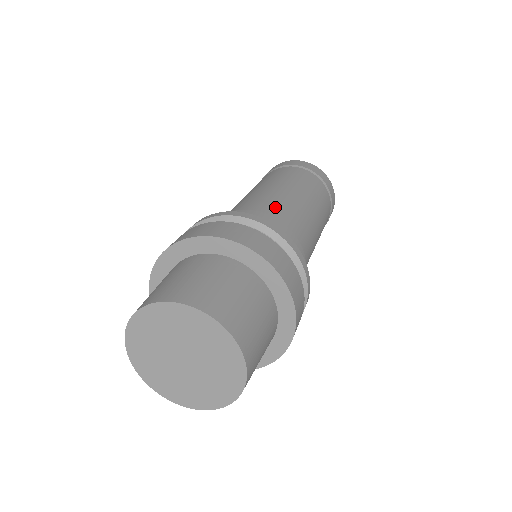
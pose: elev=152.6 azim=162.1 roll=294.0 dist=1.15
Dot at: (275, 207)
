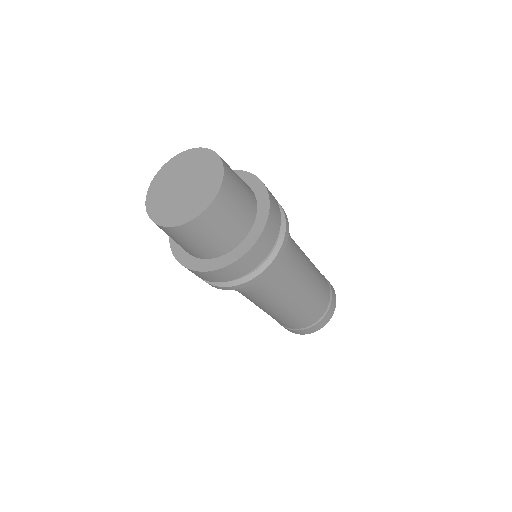
Dot at: occluded
